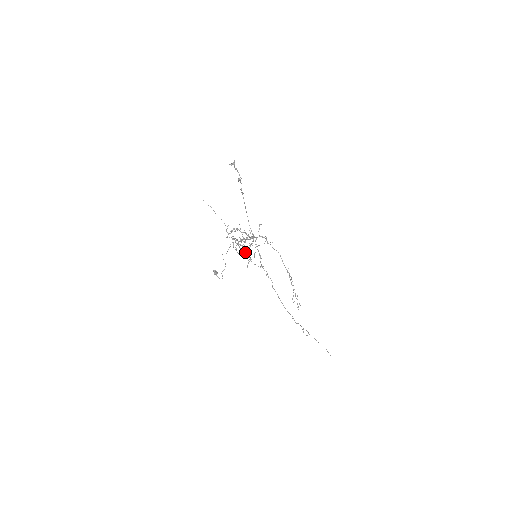
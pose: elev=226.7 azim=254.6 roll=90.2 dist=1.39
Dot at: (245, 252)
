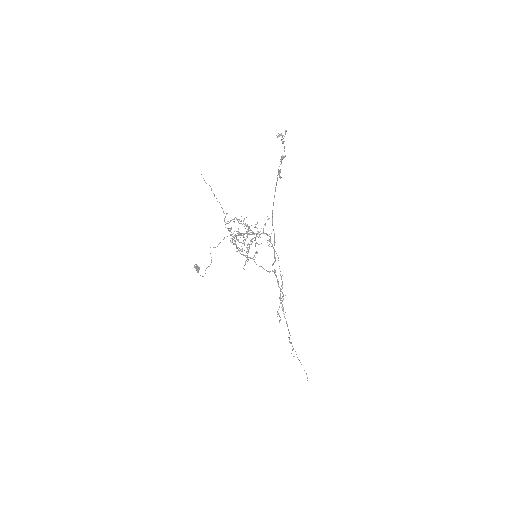
Dot at: (242, 249)
